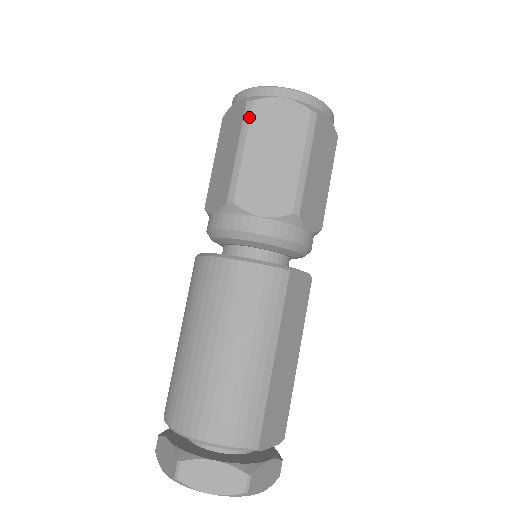
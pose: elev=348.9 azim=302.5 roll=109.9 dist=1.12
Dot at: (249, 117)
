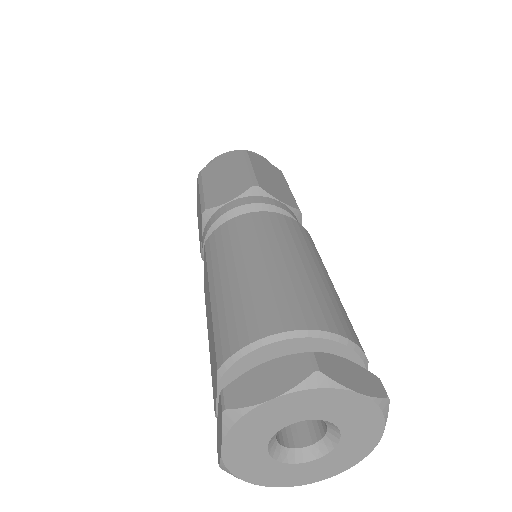
Dot at: (248, 155)
